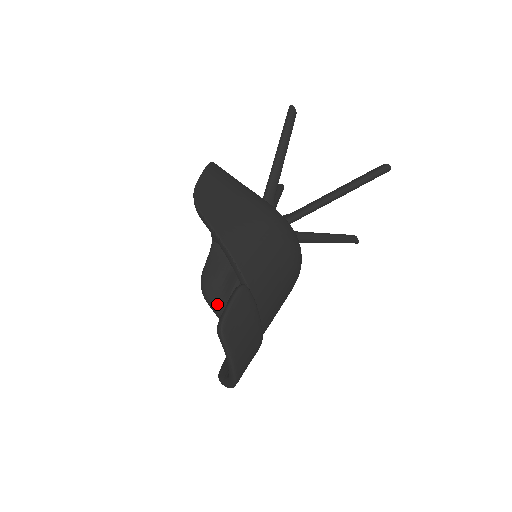
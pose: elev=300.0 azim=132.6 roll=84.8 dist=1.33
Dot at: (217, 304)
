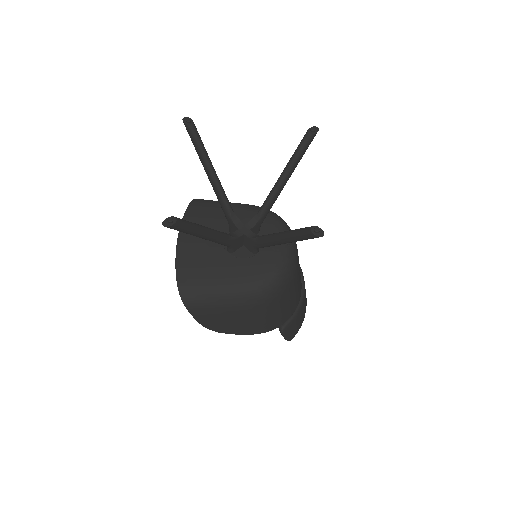
Dot at: occluded
